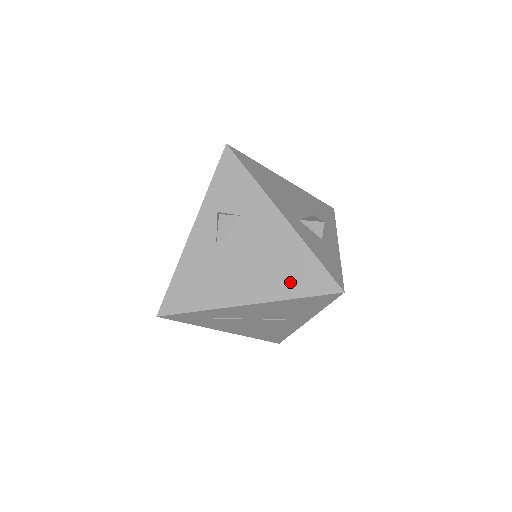
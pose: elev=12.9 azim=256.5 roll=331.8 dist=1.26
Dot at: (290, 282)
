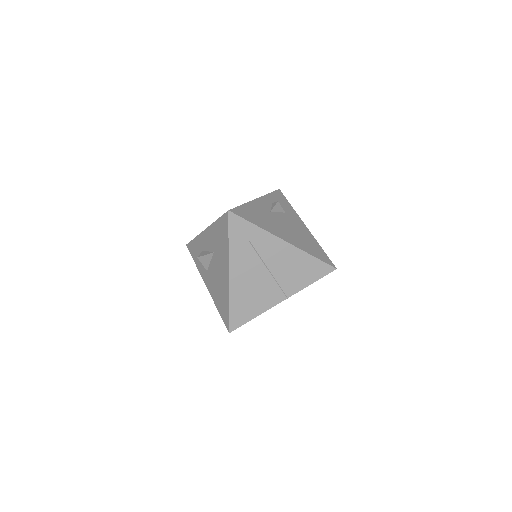
Dot at: (309, 248)
